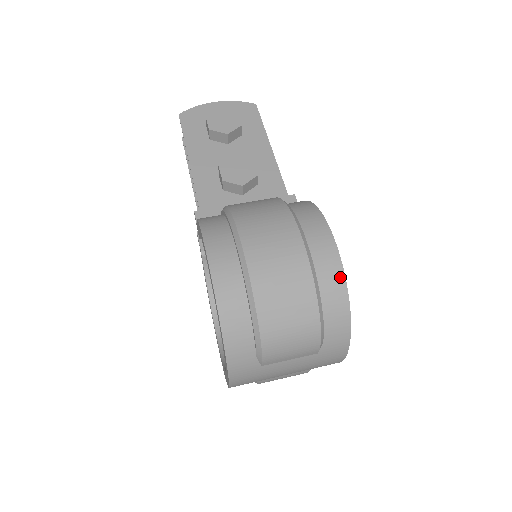
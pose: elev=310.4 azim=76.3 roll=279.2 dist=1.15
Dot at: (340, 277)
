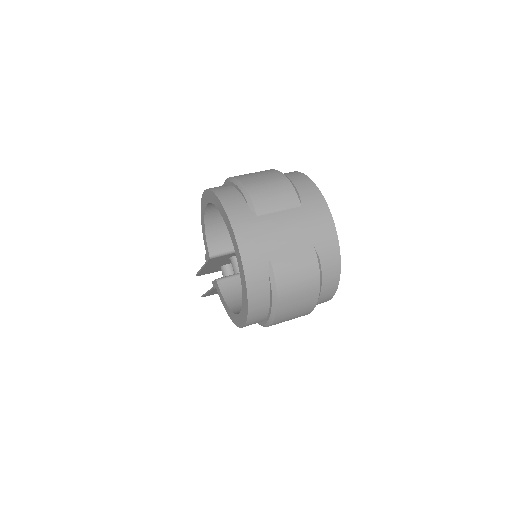
Dot at: (294, 172)
